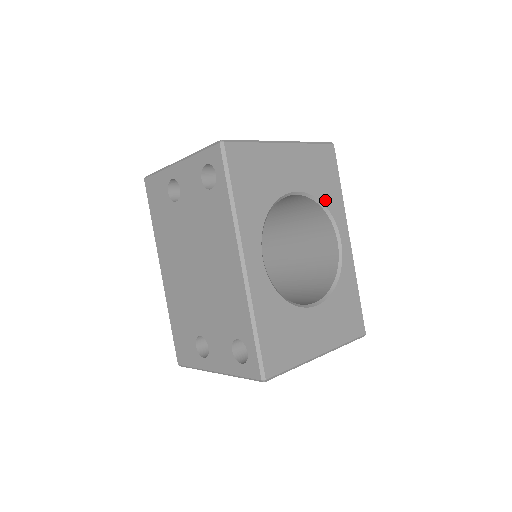
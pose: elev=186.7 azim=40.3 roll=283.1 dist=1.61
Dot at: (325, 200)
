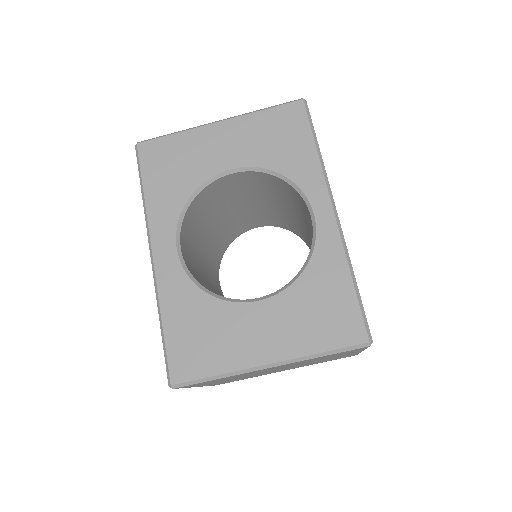
Dot at: (284, 169)
